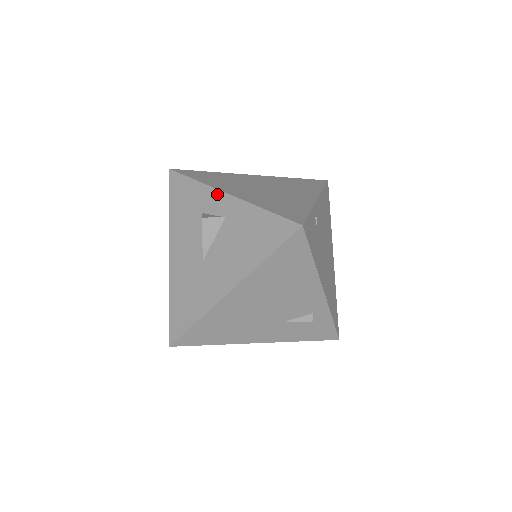
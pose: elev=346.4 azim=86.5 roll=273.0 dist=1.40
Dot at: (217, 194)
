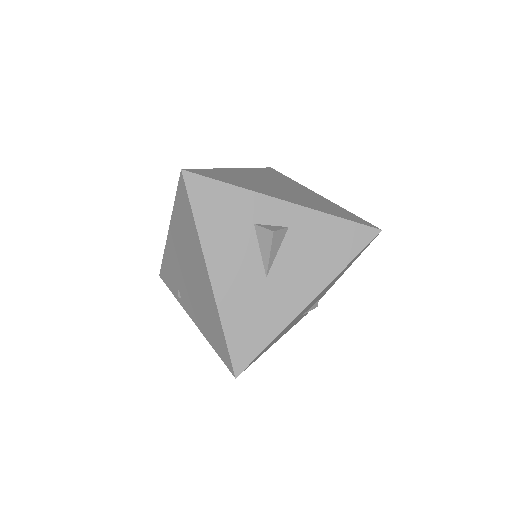
Dot at: (272, 202)
